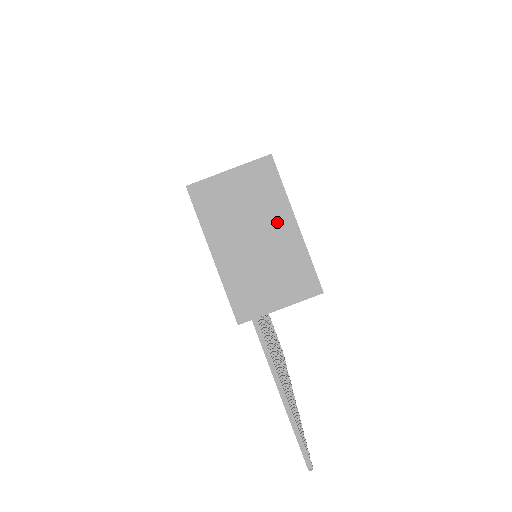
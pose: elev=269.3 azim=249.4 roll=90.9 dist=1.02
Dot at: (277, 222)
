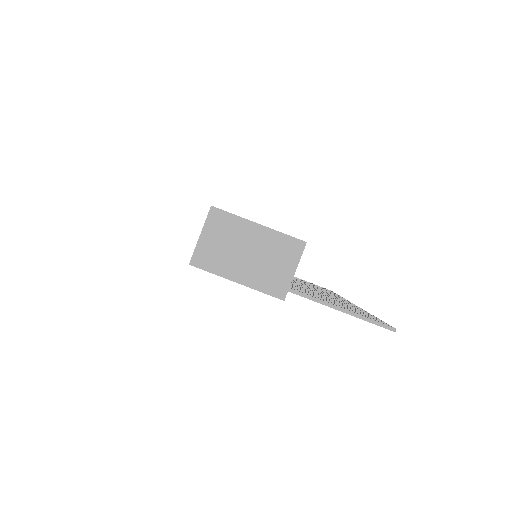
Dot at: (249, 234)
